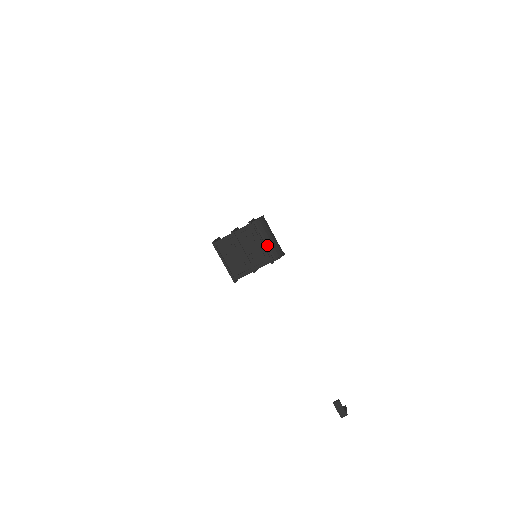
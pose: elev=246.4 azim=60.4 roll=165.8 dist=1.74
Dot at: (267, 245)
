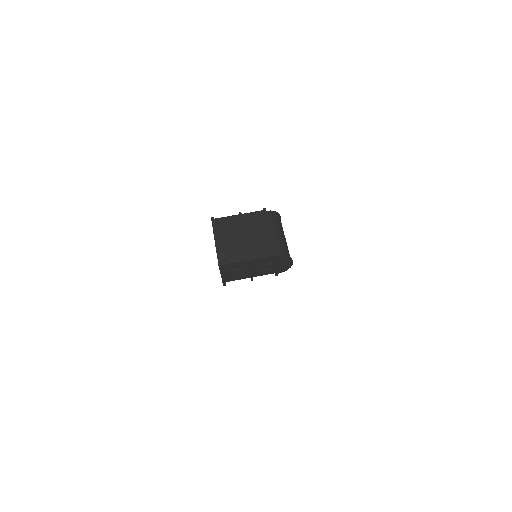
Dot at: (276, 238)
